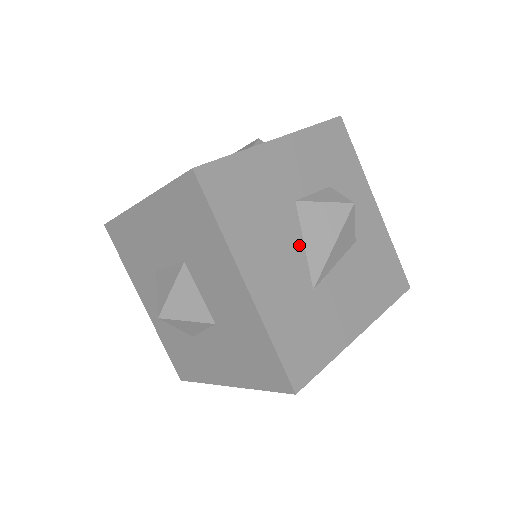
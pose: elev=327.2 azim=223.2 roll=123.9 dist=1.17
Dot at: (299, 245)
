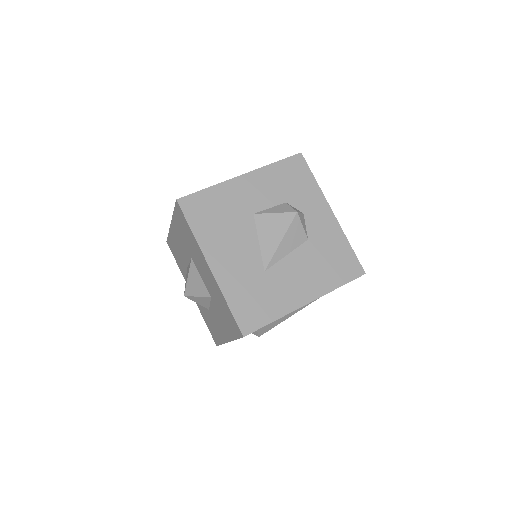
Dot at: (254, 242)
